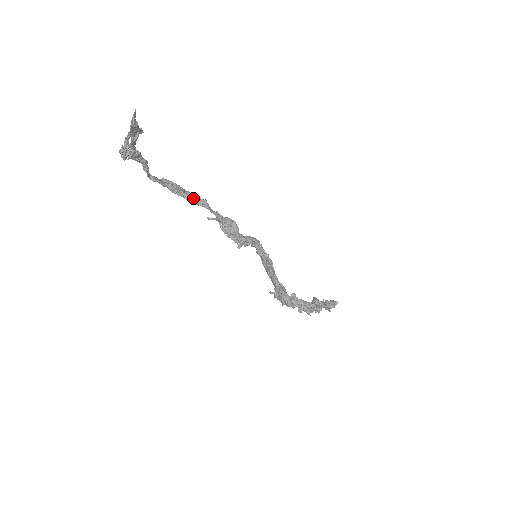
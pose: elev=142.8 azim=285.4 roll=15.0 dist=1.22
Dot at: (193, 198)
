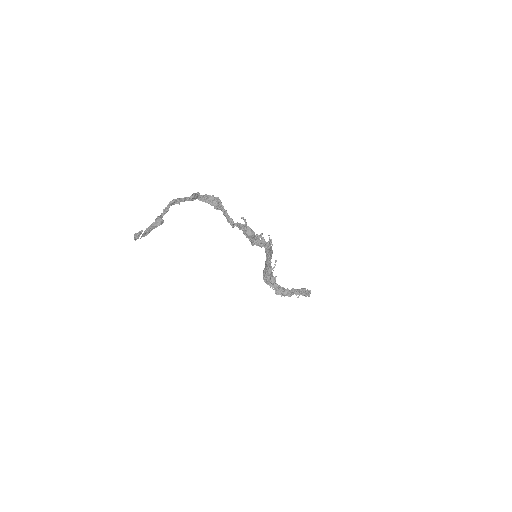
Dot at: (226, 216)
